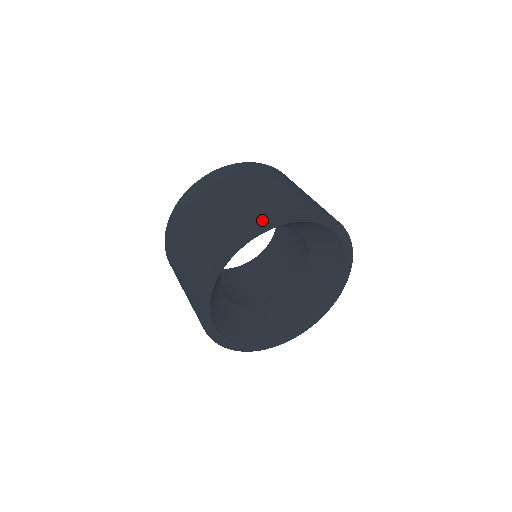
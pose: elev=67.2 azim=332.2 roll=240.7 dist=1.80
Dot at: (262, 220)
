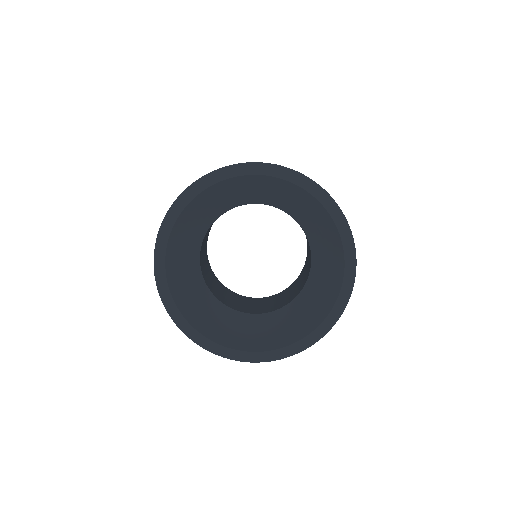
Dot at: (160, 227)
